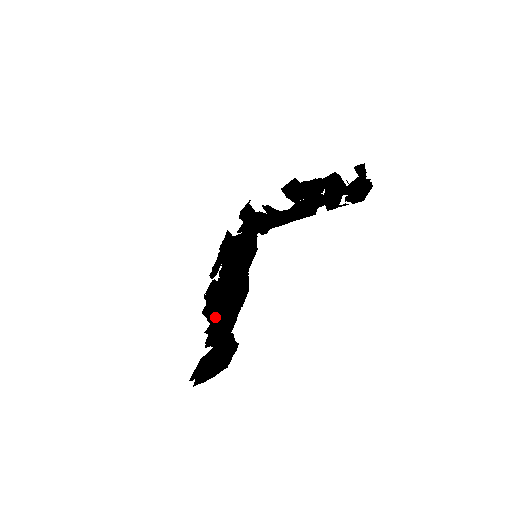
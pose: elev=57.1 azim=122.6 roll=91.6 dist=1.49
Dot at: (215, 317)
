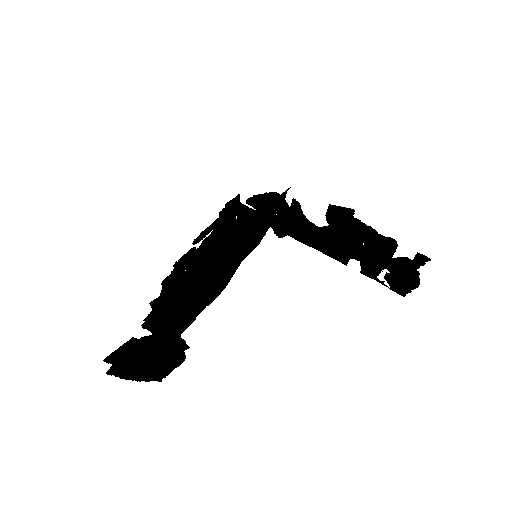
Dot at: (170, 291)
